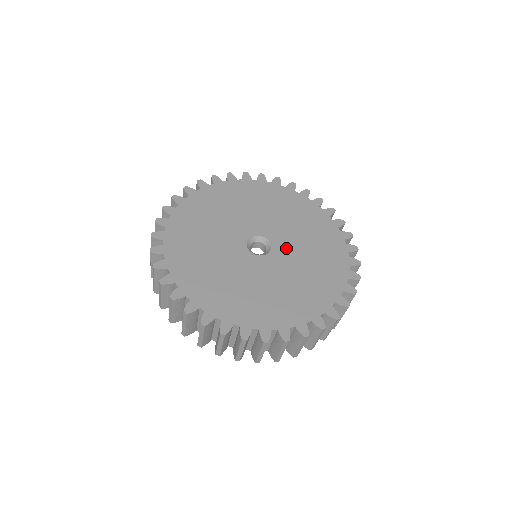
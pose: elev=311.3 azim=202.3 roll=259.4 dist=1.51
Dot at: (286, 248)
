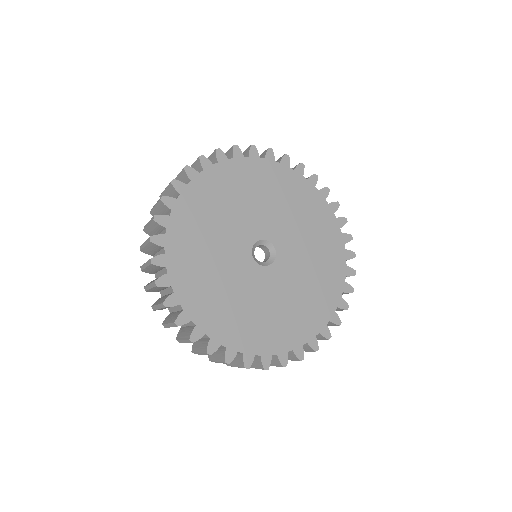
Dot at: (287, 241)
